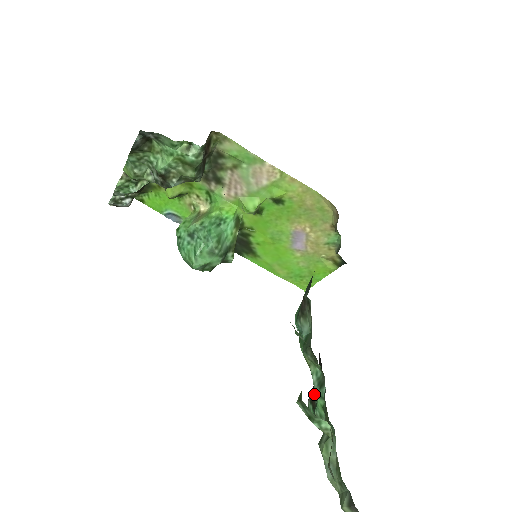
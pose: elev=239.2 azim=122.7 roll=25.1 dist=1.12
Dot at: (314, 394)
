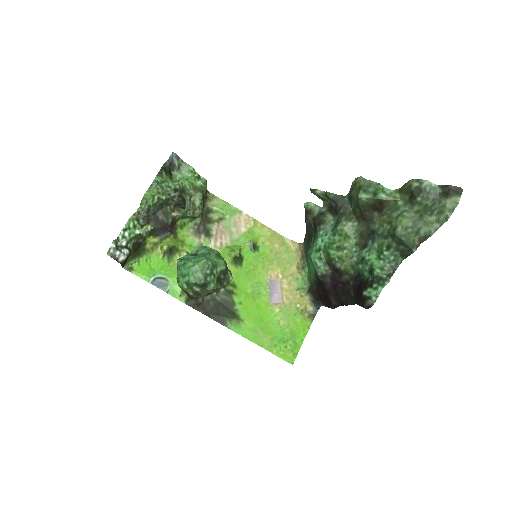
Dot at: (364, 285)
